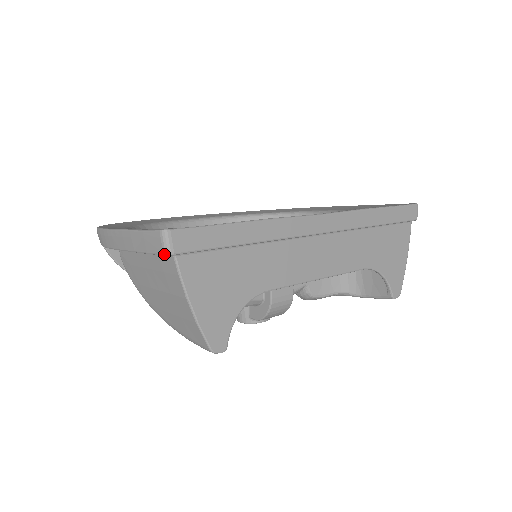
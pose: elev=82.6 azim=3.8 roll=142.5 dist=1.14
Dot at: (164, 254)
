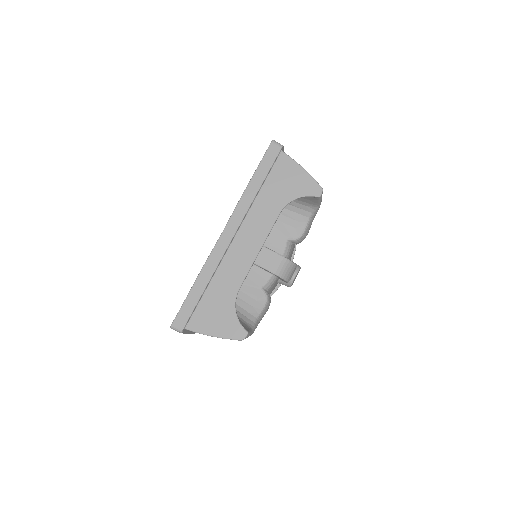
Dot at: occluded
